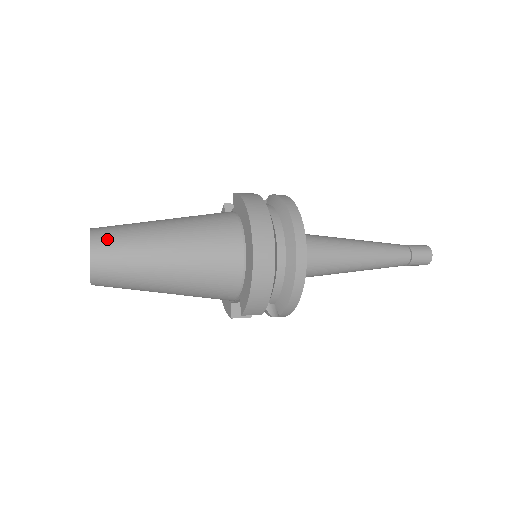
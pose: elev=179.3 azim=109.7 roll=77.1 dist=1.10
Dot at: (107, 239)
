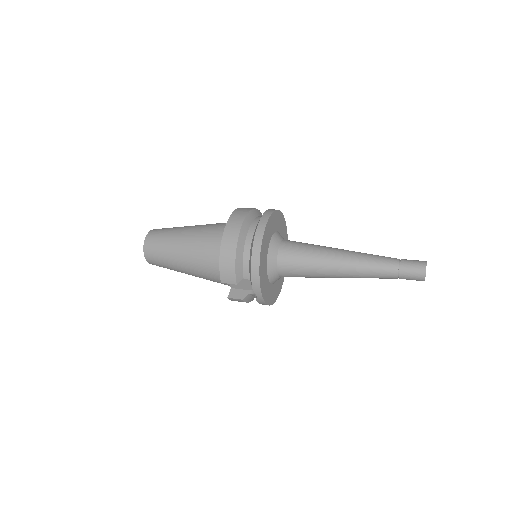
Dot at: (158, 230)
